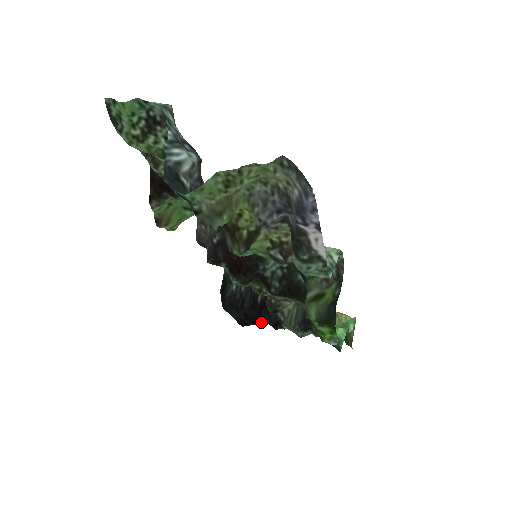
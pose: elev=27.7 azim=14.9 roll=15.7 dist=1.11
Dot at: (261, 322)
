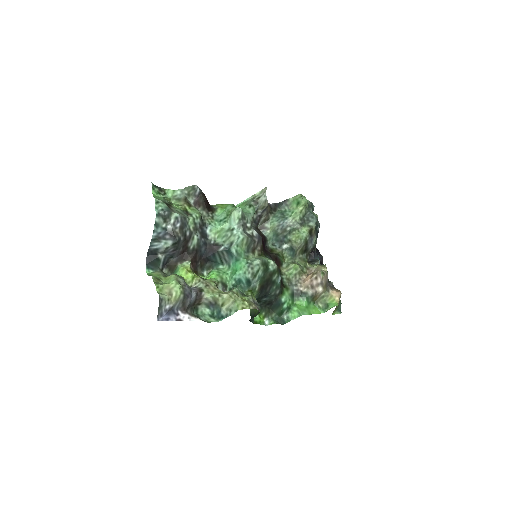
Dot at: (318, 253)
